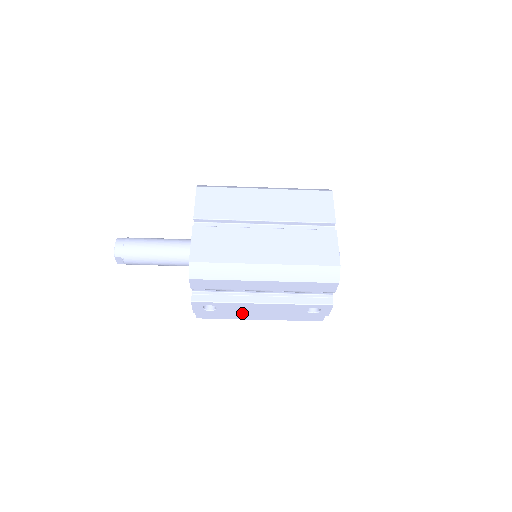
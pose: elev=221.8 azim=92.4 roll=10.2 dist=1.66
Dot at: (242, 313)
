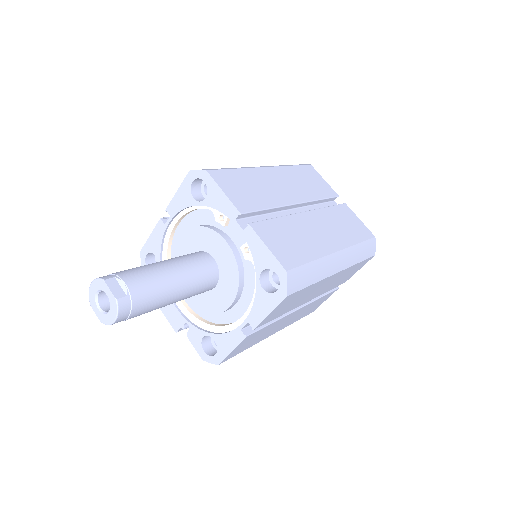
Dot at: occluded
